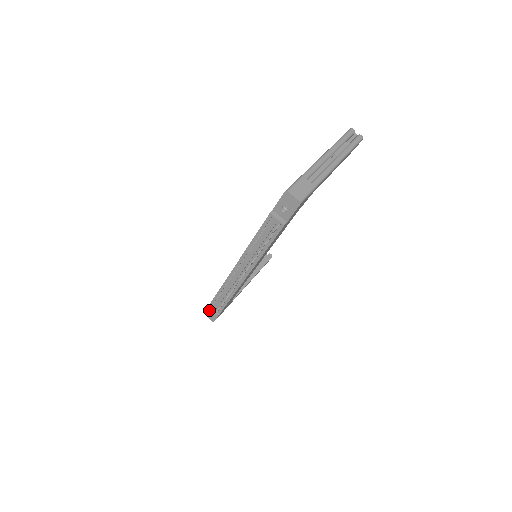
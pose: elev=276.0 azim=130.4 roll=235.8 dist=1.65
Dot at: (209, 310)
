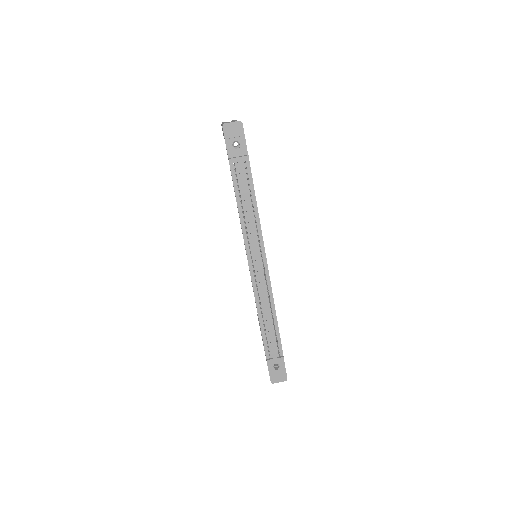
Dot at: (271, 369)
